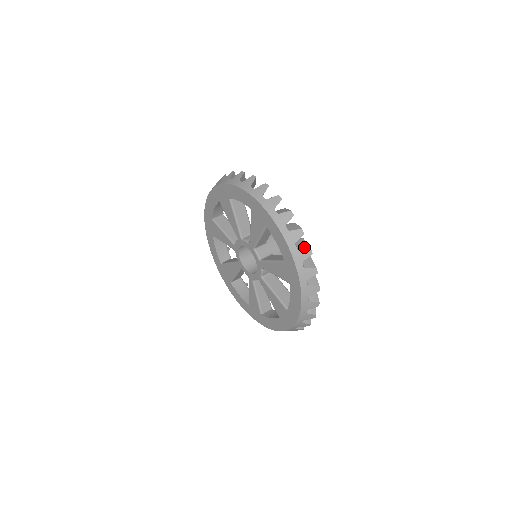
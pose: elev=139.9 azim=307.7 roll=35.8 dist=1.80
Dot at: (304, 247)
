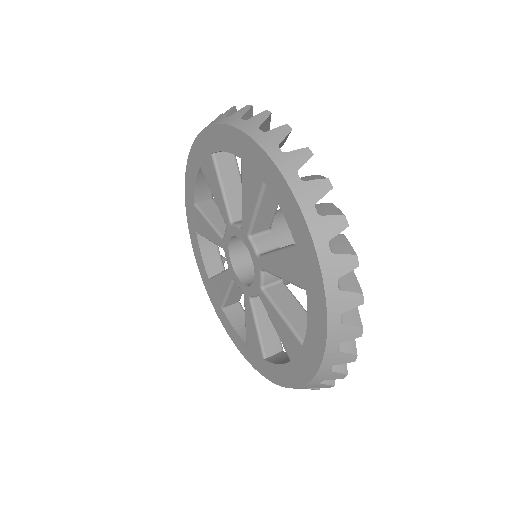
Dot at: (332, 213)
